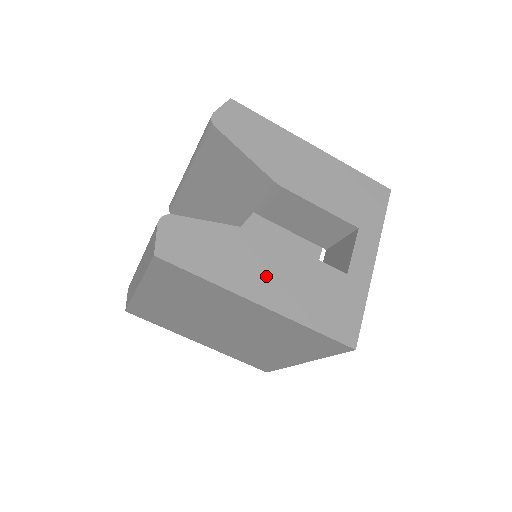
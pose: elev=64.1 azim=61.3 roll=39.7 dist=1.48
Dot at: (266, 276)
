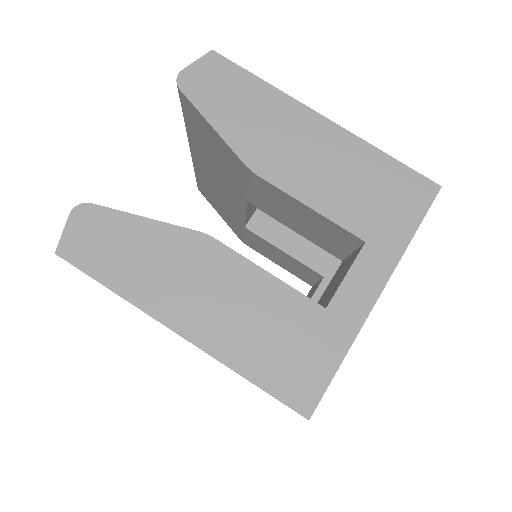
Dot at: (198, 296)
